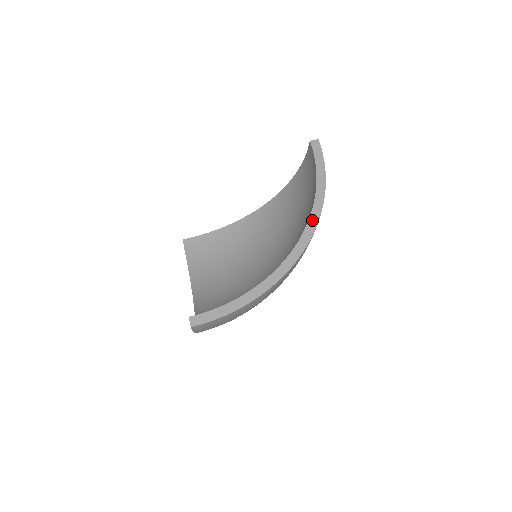
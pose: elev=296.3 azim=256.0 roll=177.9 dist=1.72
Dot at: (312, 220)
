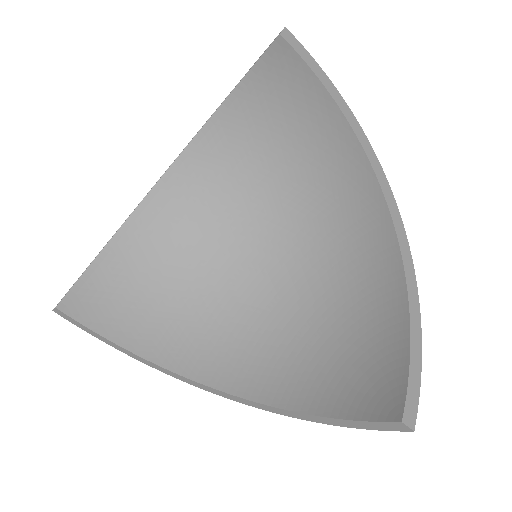
Dot at: (374, 164)
